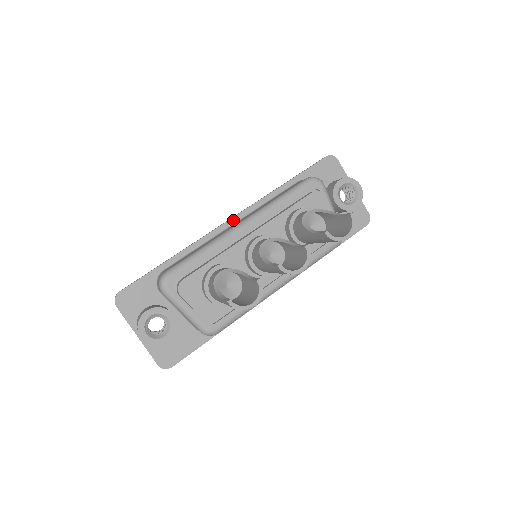
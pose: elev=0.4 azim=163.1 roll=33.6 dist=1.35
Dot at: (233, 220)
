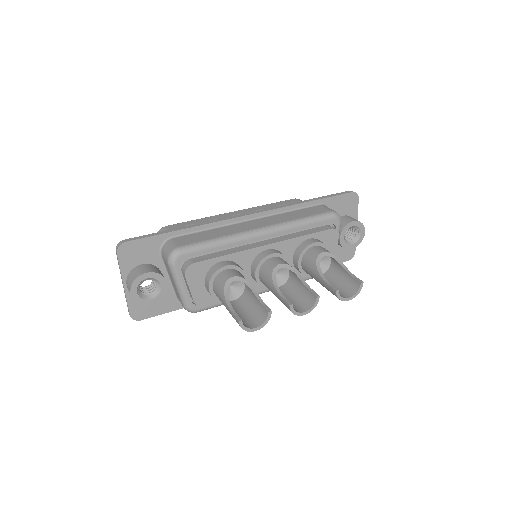
Dot at: (252, 216)
